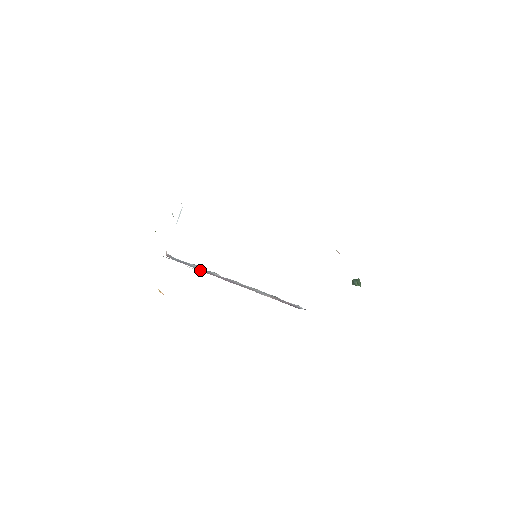
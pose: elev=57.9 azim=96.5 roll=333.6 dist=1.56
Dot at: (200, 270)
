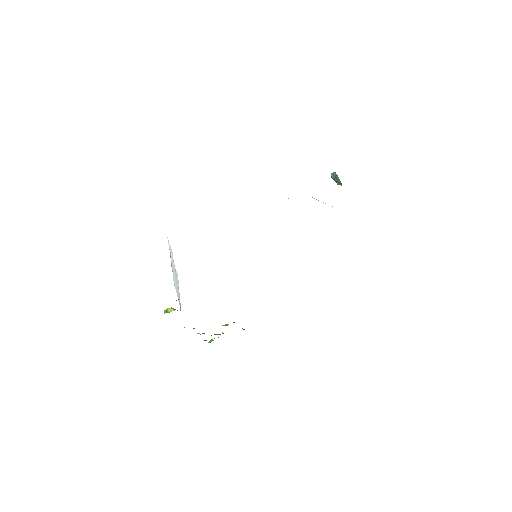
Dot at: occluded
